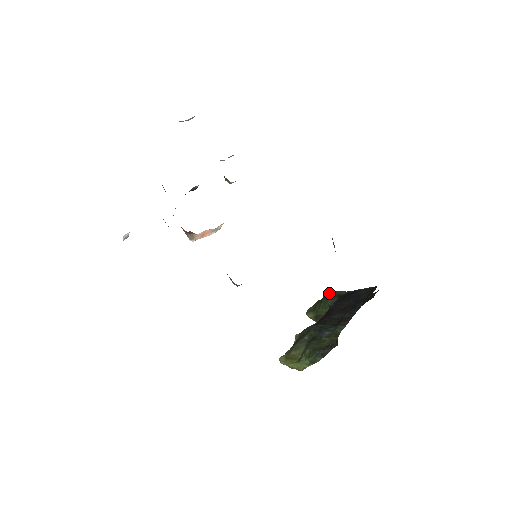
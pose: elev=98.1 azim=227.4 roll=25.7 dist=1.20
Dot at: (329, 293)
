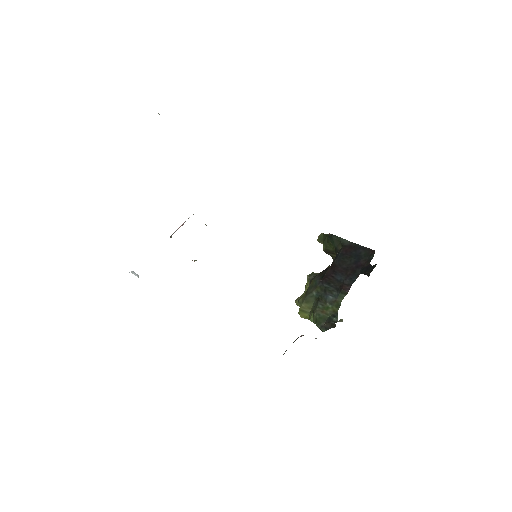
Dot at: (334, 237)
